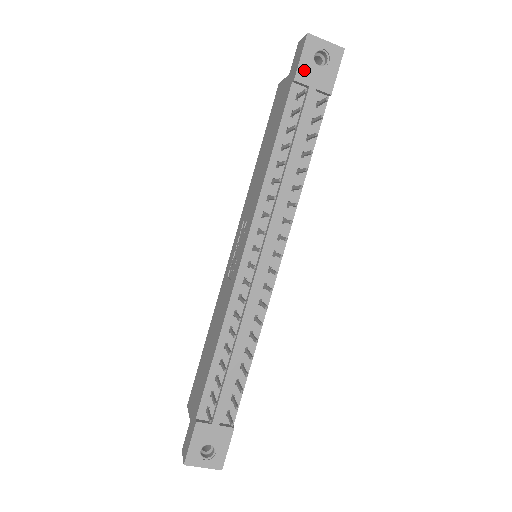
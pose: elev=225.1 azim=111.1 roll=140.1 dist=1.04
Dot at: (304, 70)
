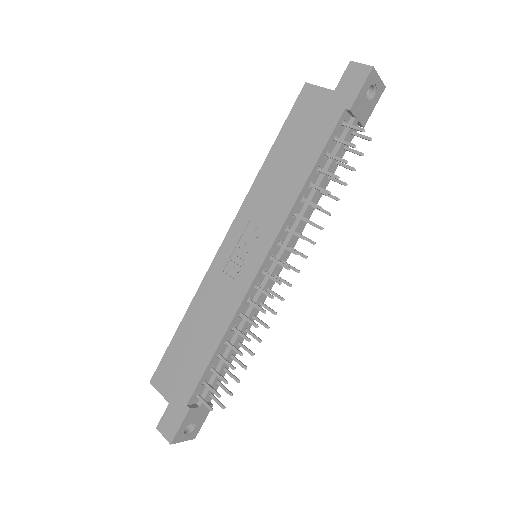
Dot at: (359, 102)
